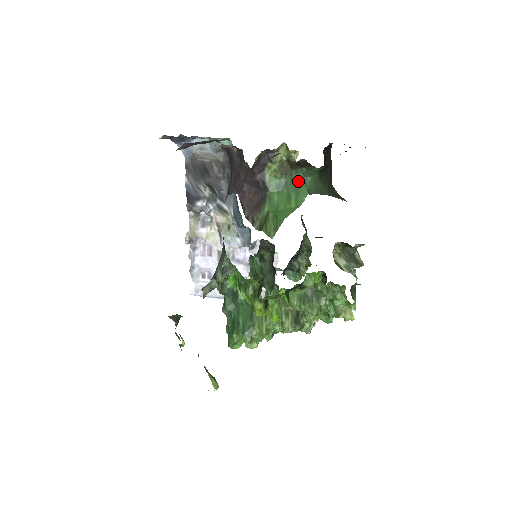
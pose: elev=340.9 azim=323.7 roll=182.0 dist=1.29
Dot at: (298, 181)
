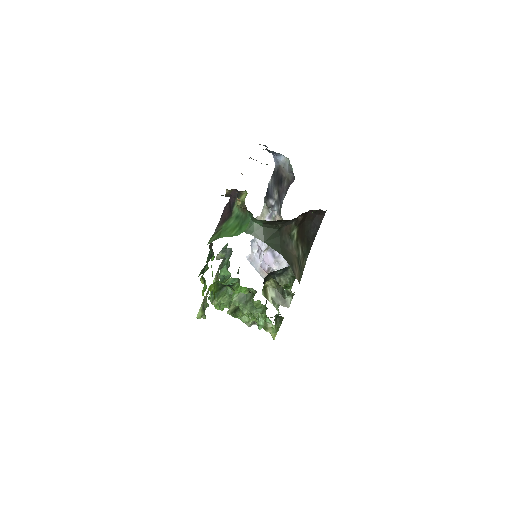
Dot at: (247, 220)
